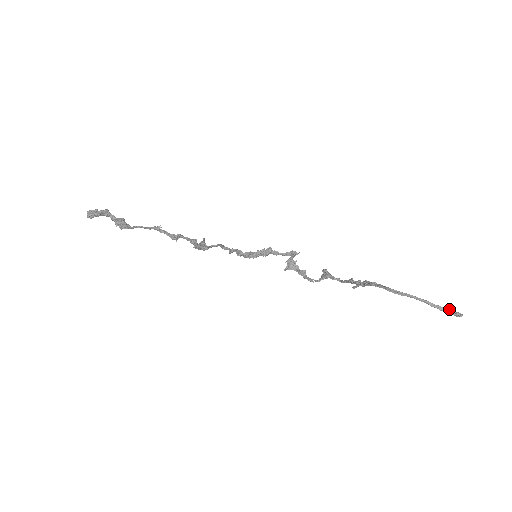
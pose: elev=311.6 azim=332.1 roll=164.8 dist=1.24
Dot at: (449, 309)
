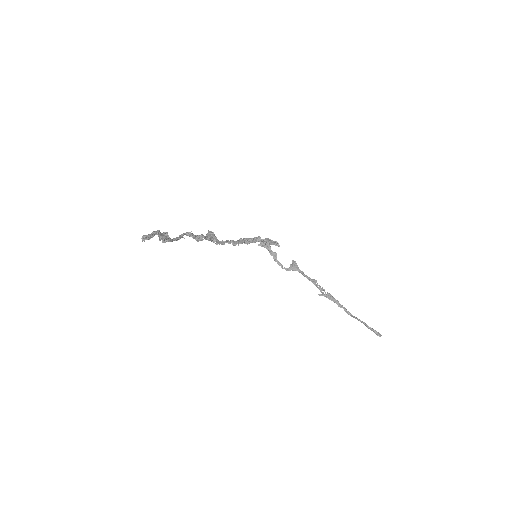
Dot at: (376, 331)
